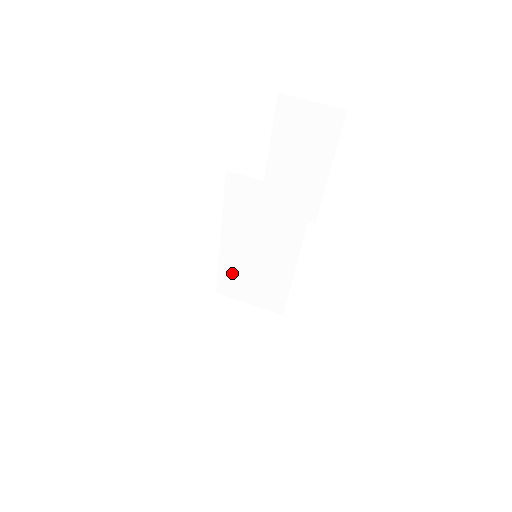
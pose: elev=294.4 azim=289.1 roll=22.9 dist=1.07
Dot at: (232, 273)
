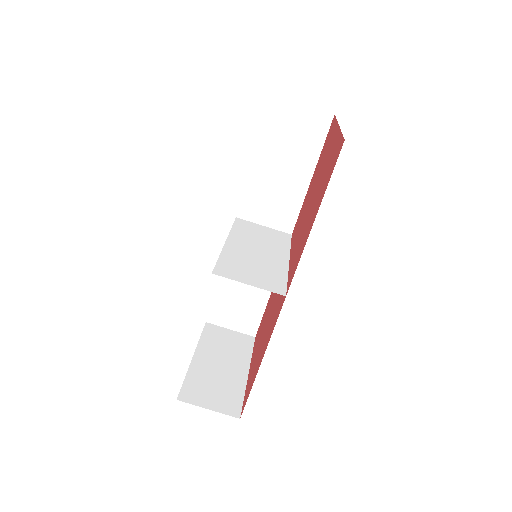
Dot at: (243, 232)
